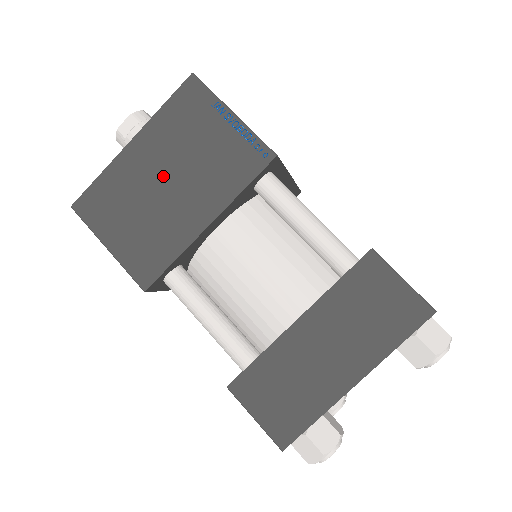
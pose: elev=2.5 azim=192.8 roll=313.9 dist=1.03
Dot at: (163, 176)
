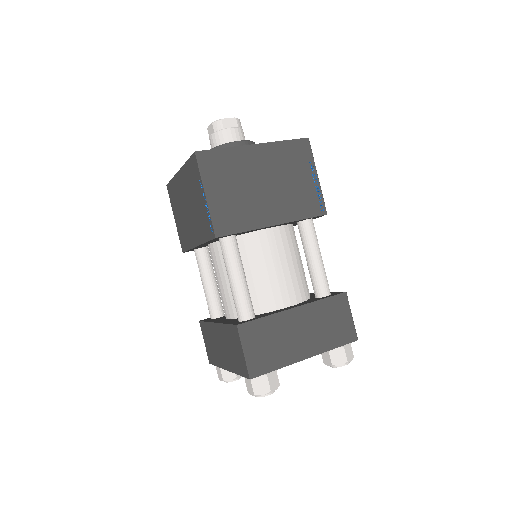
Dot at: (264, 179)
